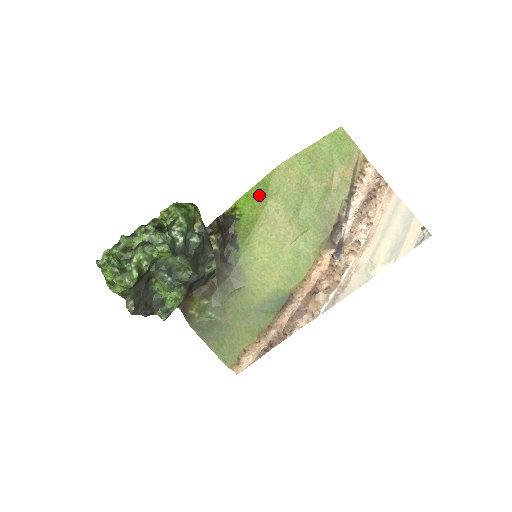
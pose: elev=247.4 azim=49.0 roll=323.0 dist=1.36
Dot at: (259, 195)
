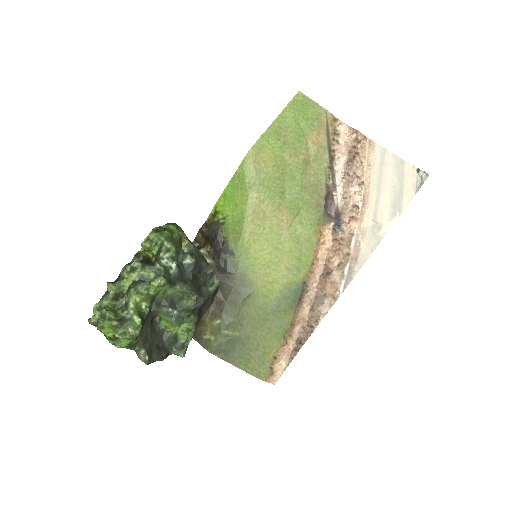
Dot at: (237, 191)
